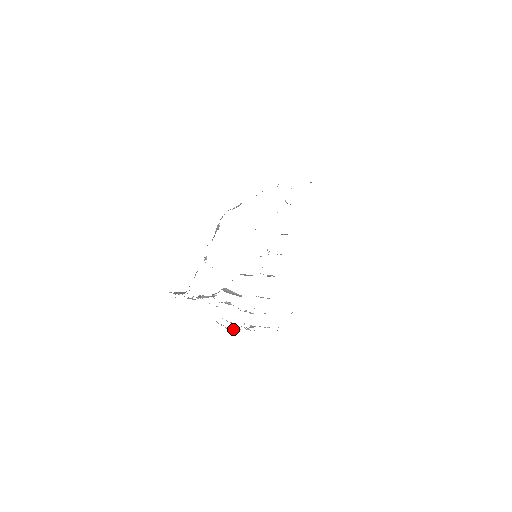
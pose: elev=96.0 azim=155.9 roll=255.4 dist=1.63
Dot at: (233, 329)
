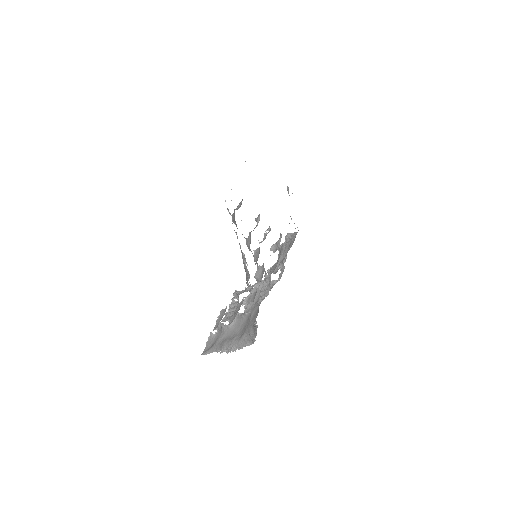
Dot at: (232, 305)
